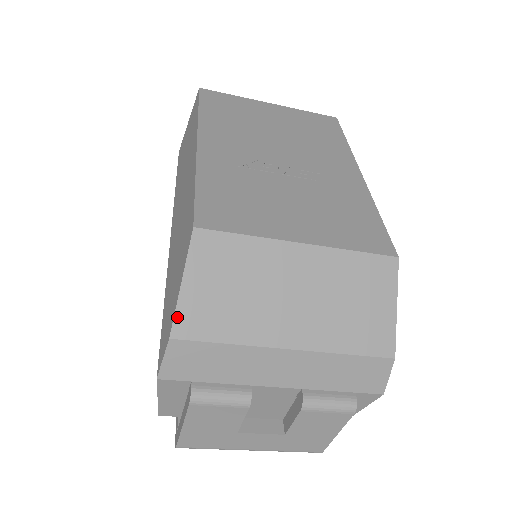
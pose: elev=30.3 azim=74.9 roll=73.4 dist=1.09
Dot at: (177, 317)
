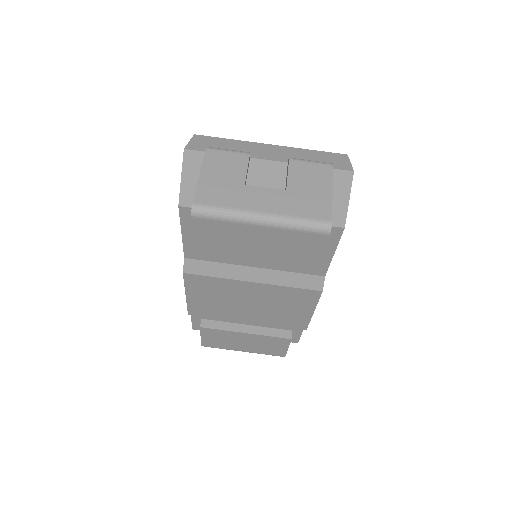
Dot at: occluded
